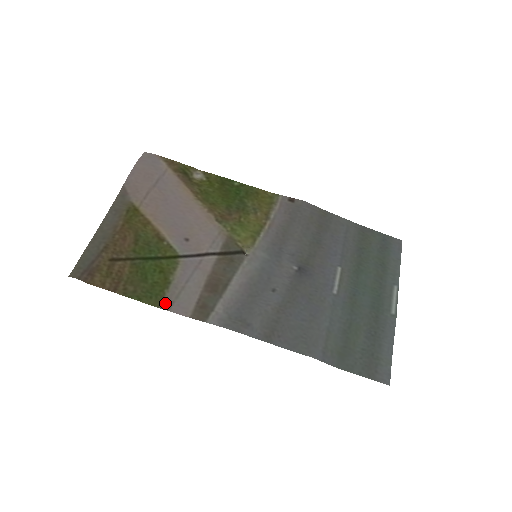
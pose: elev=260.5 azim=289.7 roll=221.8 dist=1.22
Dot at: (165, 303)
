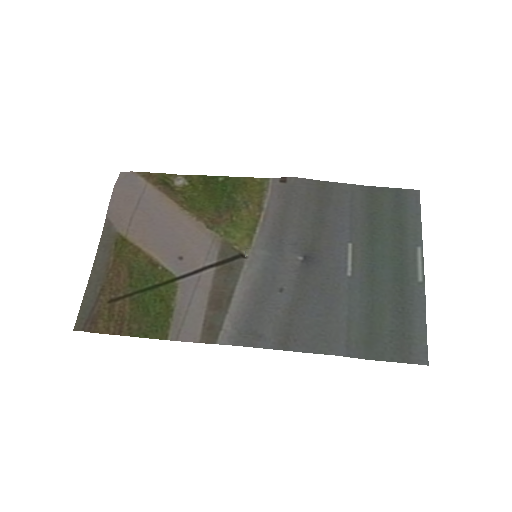
Dot at: (172, 333)
